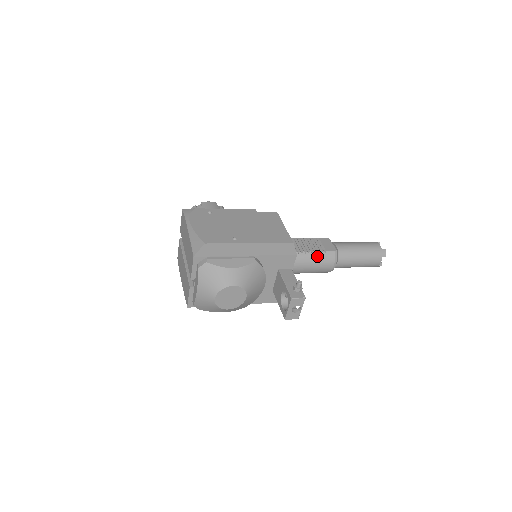
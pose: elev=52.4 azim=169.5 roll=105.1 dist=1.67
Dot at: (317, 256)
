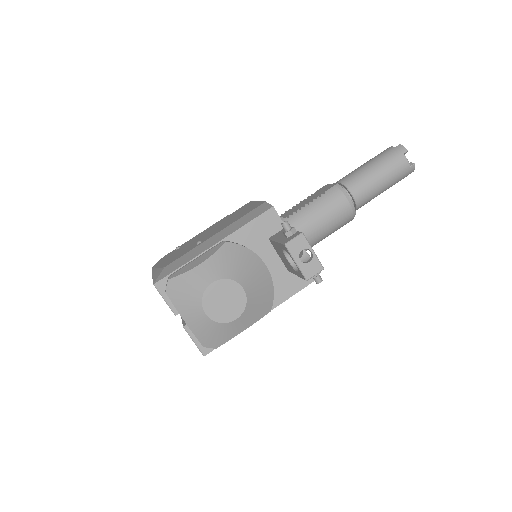
Dot at: (317, 203)
